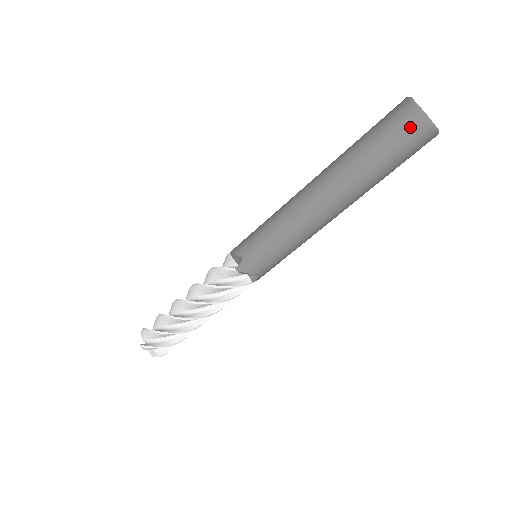
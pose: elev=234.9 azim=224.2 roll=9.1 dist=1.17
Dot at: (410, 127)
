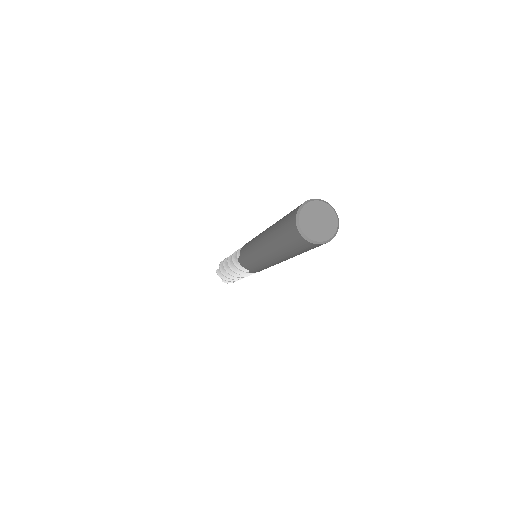
Dot at: (292, 230)
